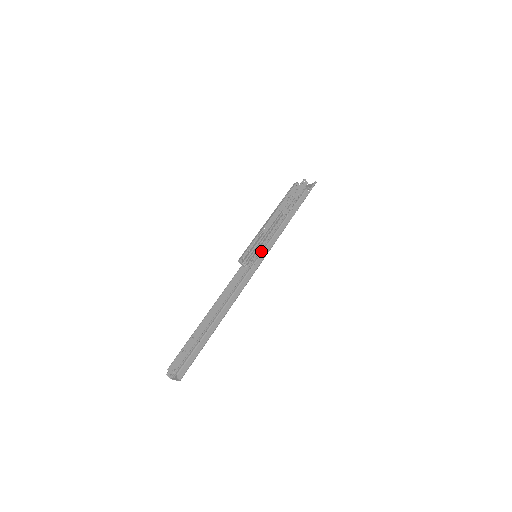
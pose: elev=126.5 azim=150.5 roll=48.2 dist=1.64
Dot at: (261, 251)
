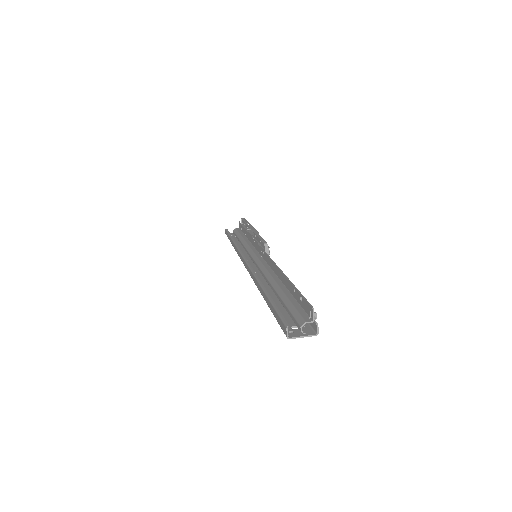
Dot at: occluded
